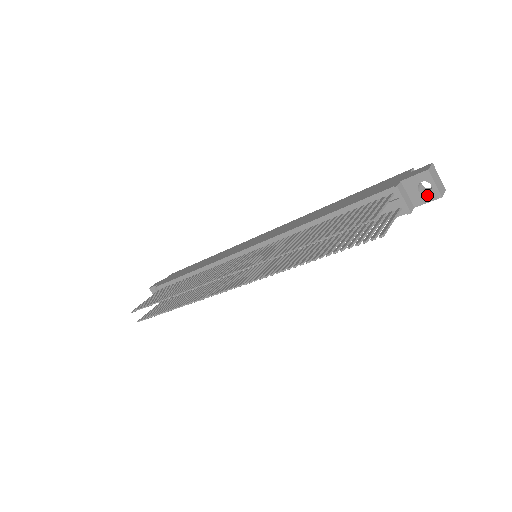
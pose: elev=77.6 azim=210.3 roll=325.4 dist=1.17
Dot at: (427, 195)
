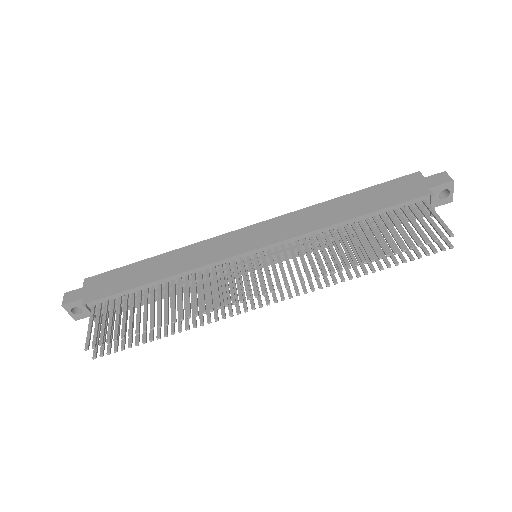
Dot at: (443, 200)
